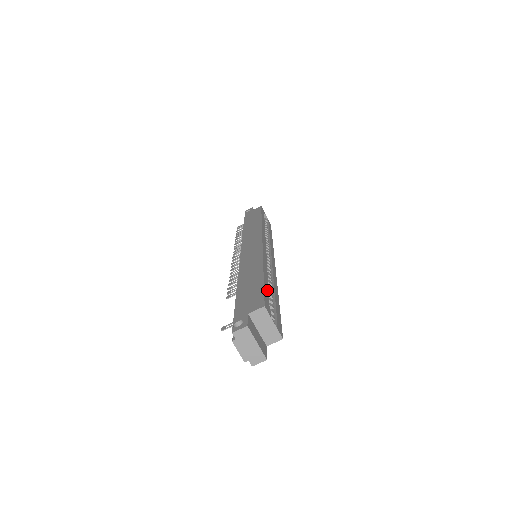
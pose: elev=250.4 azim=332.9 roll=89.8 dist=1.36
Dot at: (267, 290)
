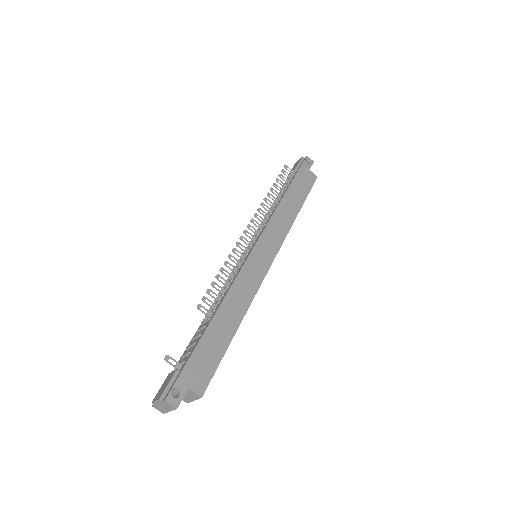
Dot at: (220, 358)
